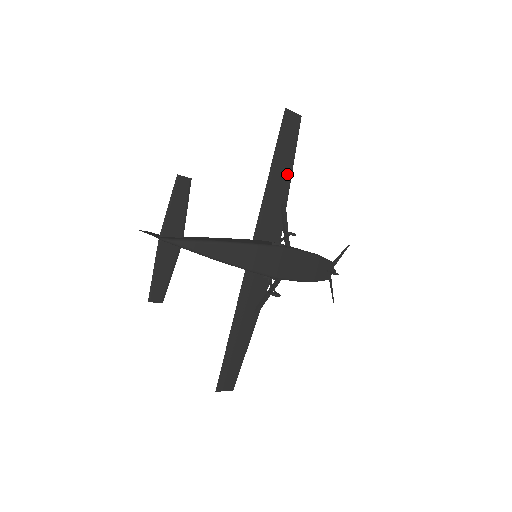
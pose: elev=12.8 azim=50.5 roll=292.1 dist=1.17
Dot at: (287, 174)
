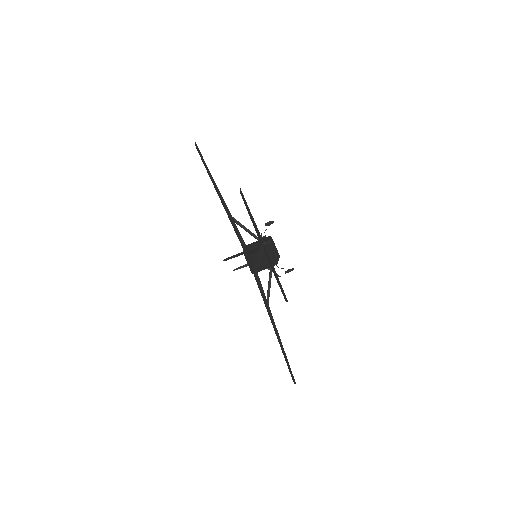
Dot at: occluded
